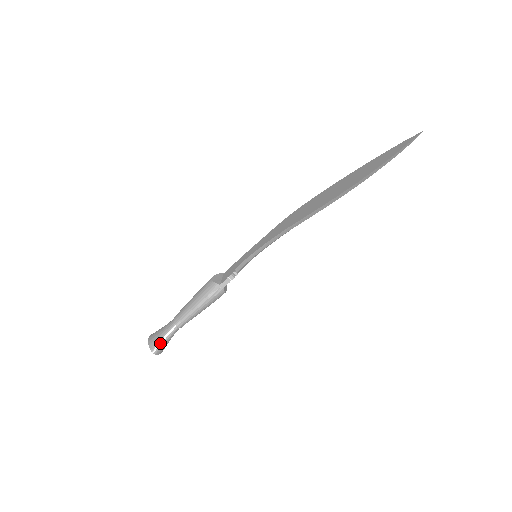
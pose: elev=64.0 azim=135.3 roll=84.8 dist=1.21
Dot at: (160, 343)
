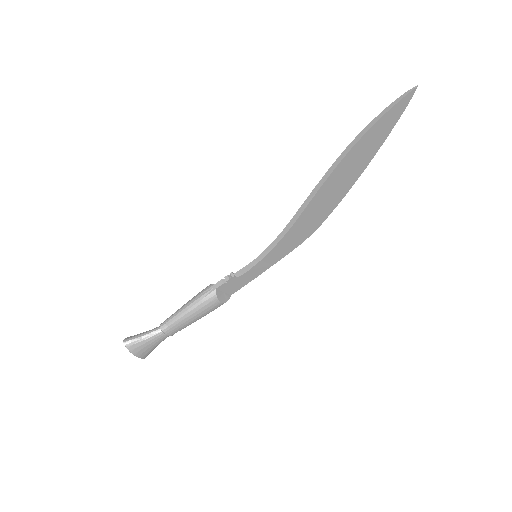
Dot at: (136, 337)
